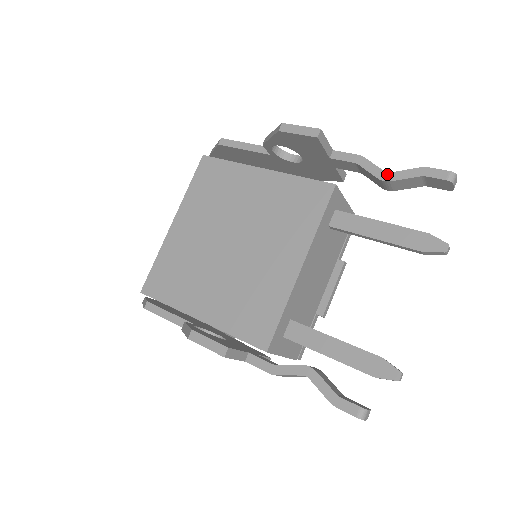
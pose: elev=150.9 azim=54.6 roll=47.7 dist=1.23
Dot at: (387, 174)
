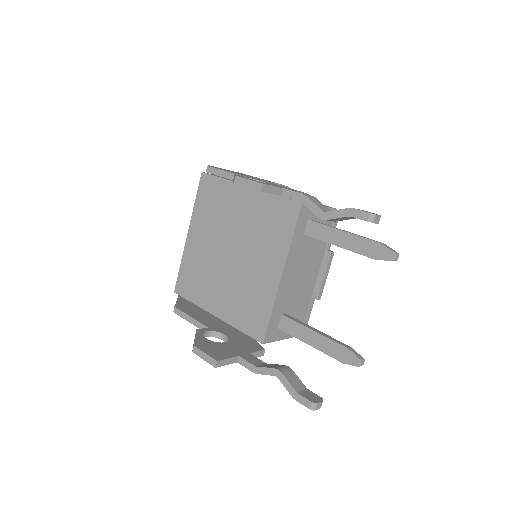
Dot at: (324, 213)
